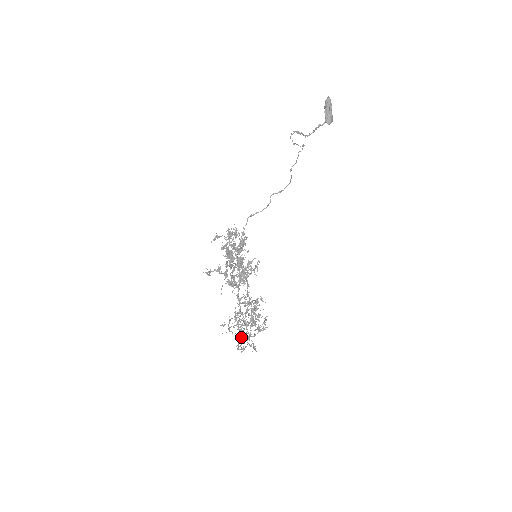
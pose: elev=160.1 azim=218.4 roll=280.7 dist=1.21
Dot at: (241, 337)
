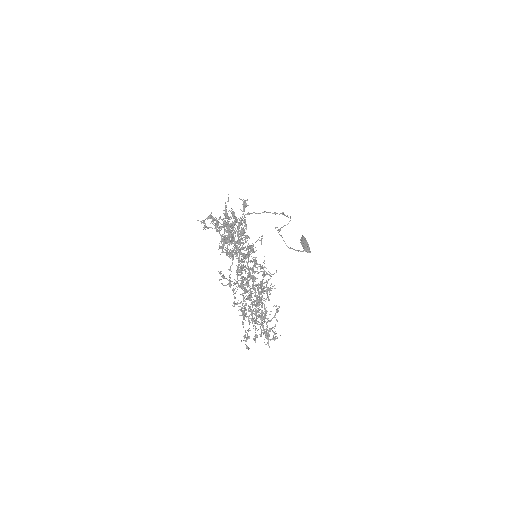
Dot at: (246, 313)
